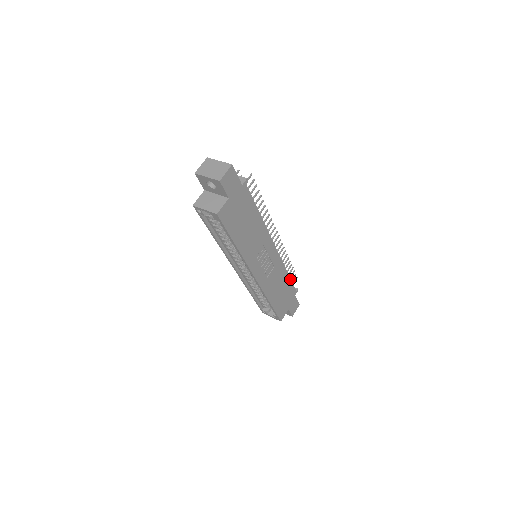
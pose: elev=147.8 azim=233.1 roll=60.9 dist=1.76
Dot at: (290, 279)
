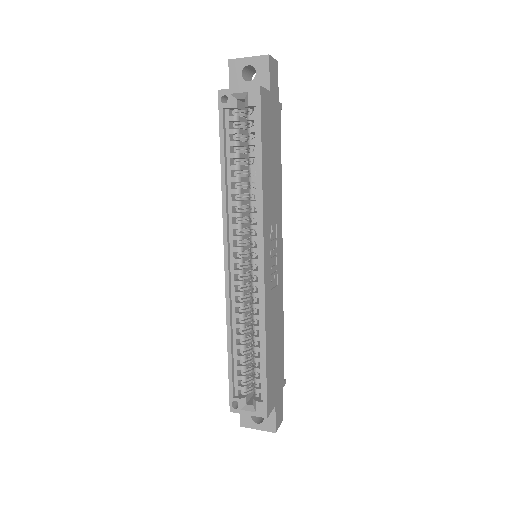
Dot at: (283, 343)
